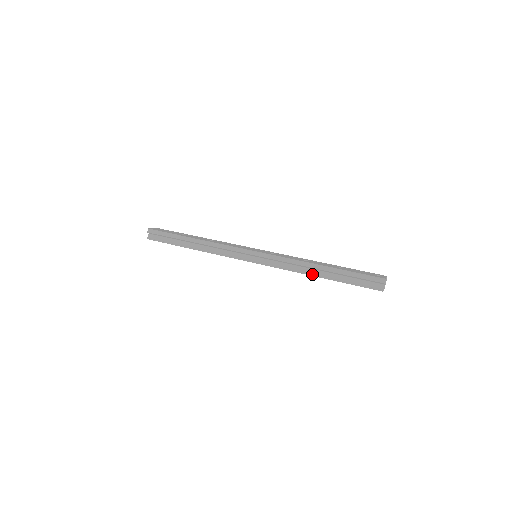
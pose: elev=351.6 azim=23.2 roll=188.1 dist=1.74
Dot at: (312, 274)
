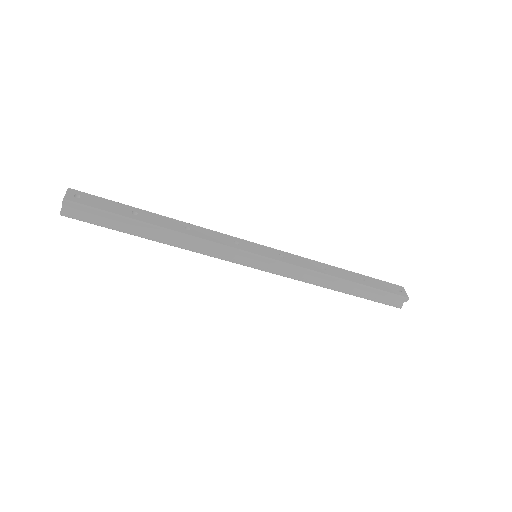
Dot at: (331, 288)
